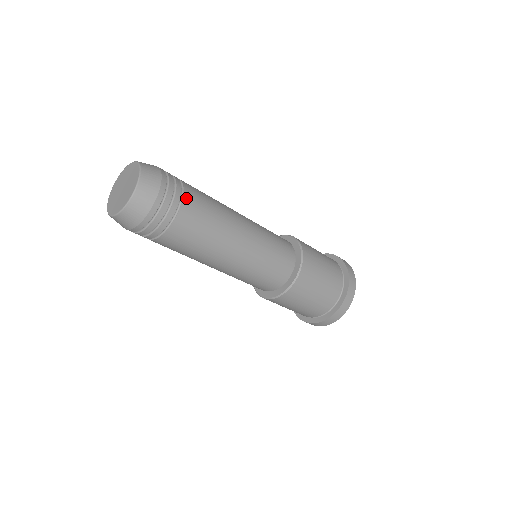
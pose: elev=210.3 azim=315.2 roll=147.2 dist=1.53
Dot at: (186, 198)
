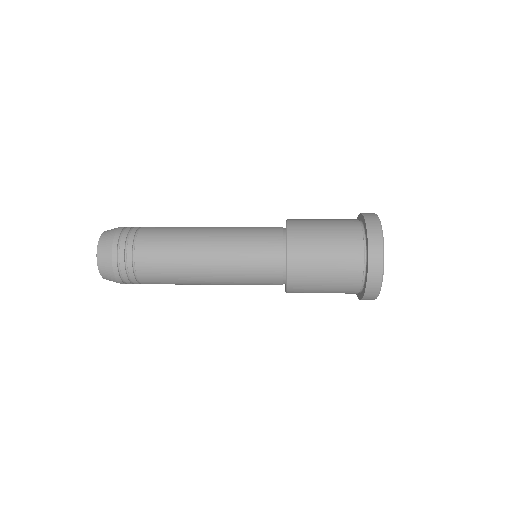
Dot at: (138, 246)
